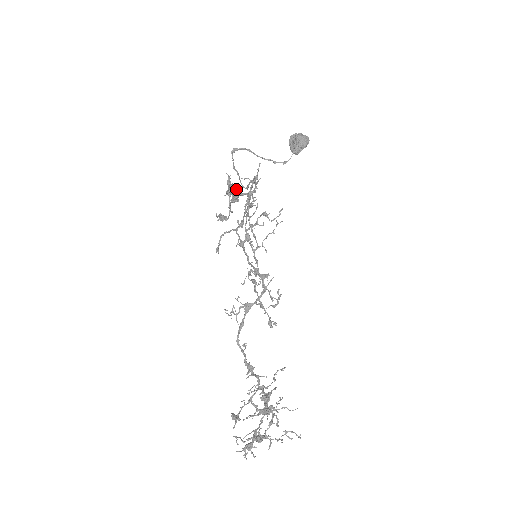
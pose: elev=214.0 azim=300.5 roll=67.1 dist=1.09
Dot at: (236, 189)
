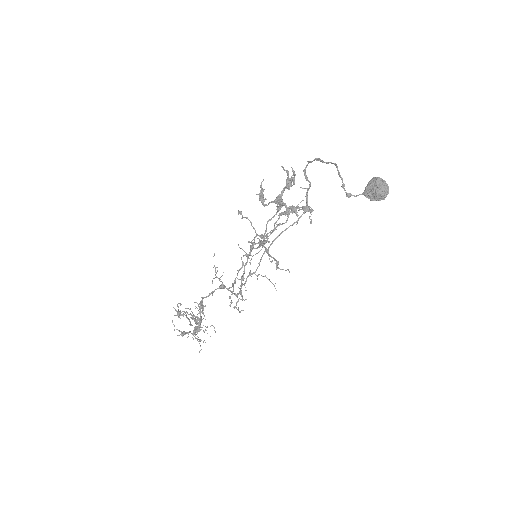
Dot at: (294, 178)
